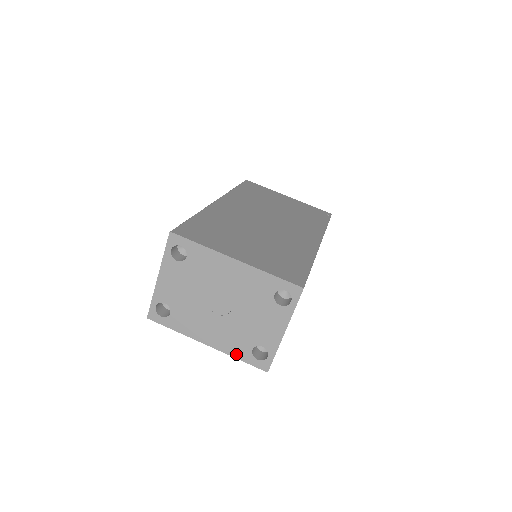
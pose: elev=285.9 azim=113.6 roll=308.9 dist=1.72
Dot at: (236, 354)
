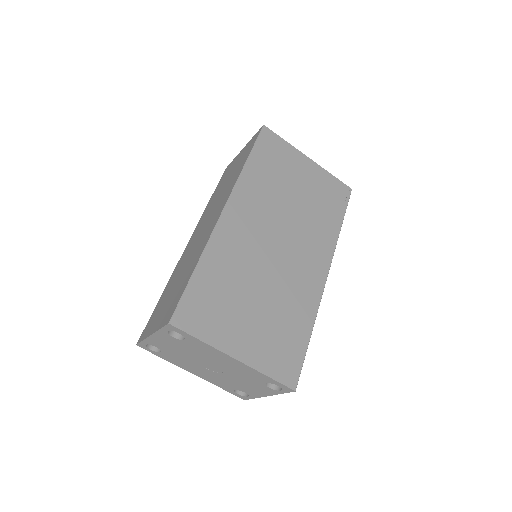
Dot at: (219, 386)
